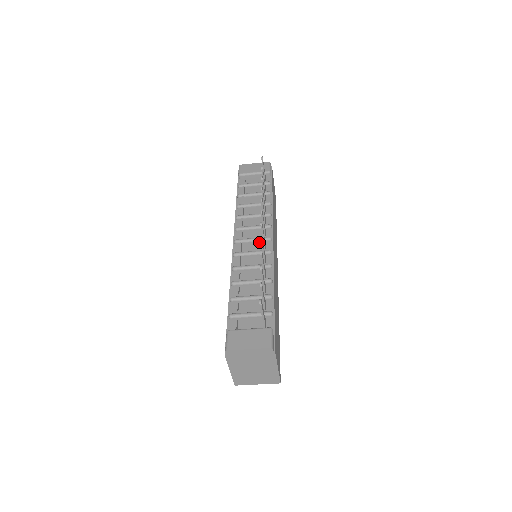
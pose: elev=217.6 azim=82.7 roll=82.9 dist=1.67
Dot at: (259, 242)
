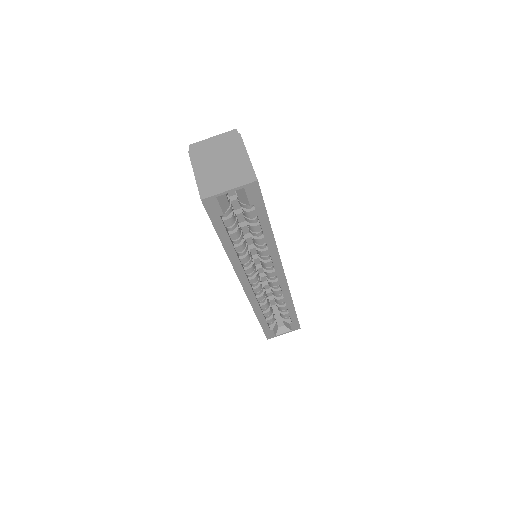
Dot at: occluded
